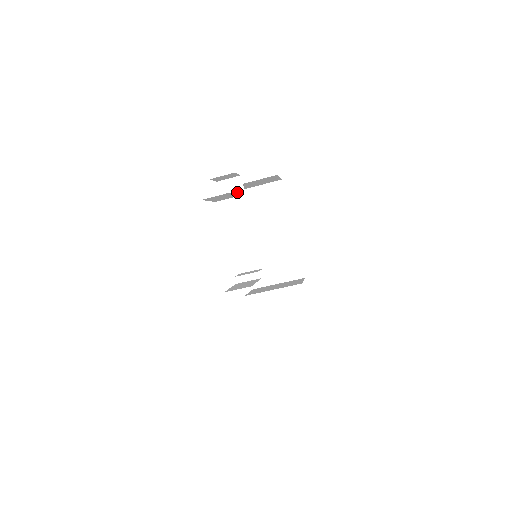
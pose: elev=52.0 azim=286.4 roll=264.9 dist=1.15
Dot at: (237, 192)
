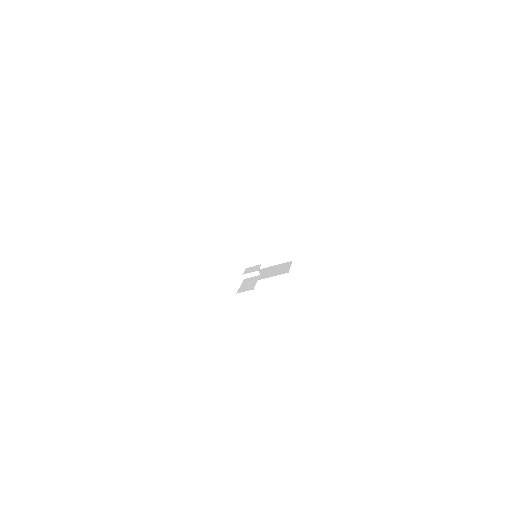
Dot at: (239, 215)
